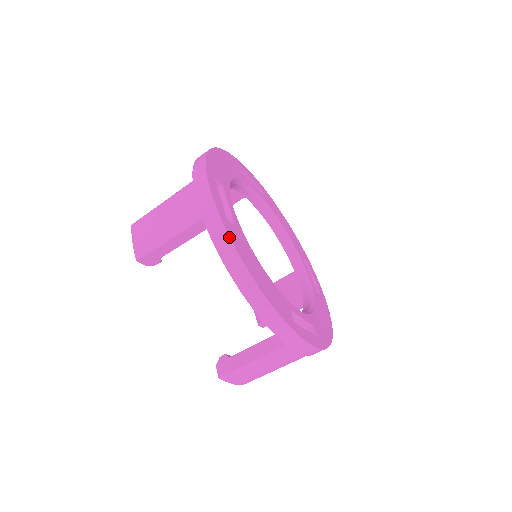
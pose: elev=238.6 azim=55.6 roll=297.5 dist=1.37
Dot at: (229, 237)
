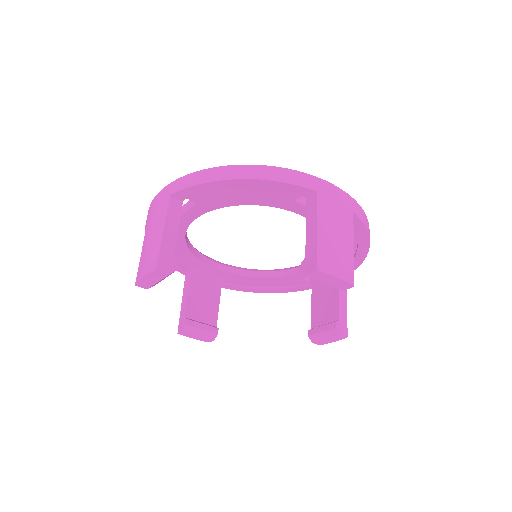
Dot at: (194, 173)
